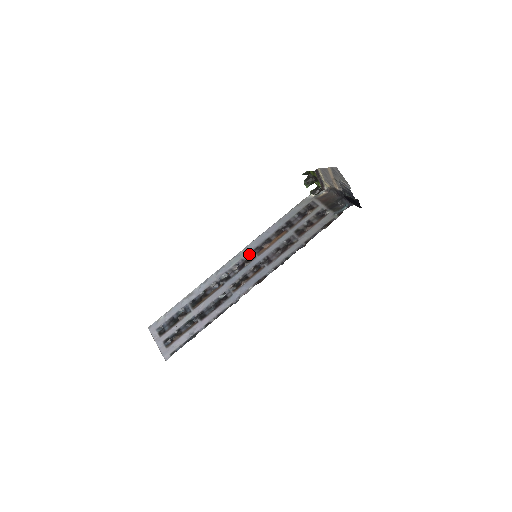
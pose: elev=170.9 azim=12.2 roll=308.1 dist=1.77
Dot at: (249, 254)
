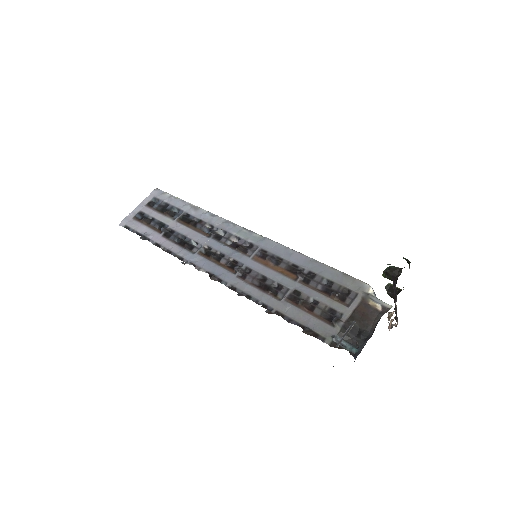
Dot at: (255, 246)
